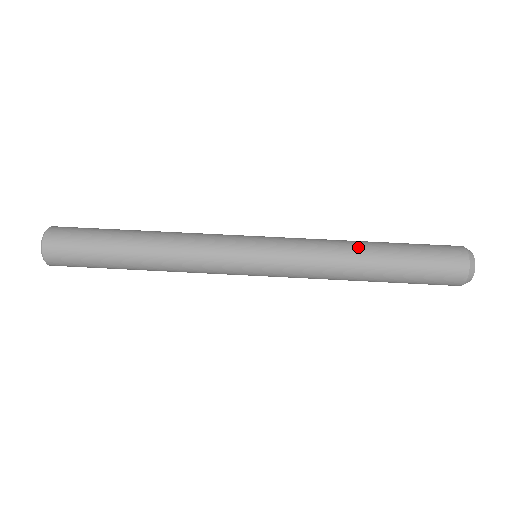
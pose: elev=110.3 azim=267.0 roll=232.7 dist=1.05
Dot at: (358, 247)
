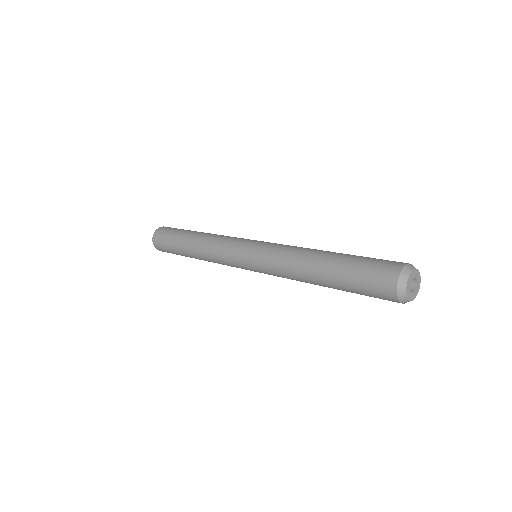
Dot at: (314, 253)
